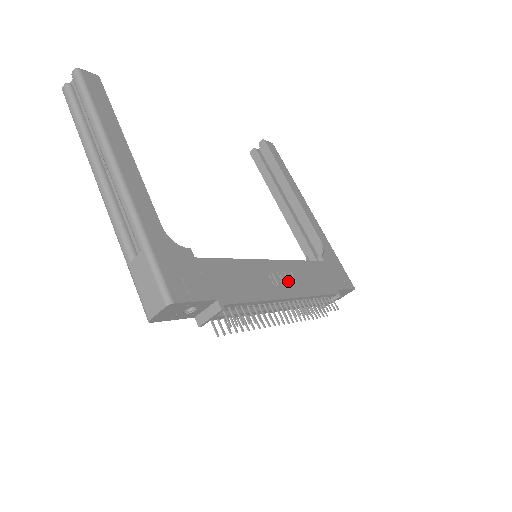
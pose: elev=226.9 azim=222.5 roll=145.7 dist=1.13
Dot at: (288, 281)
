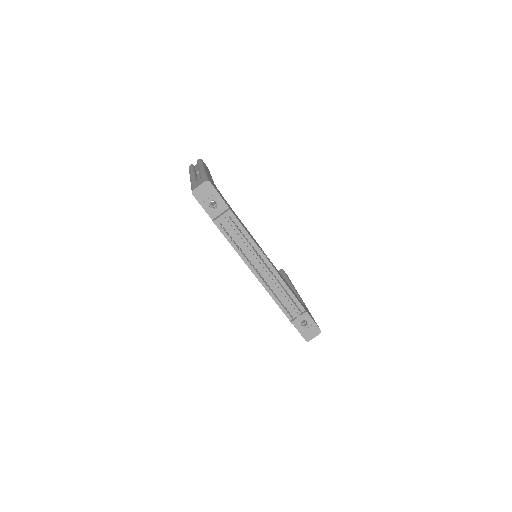
Dot at: (272, 264)
